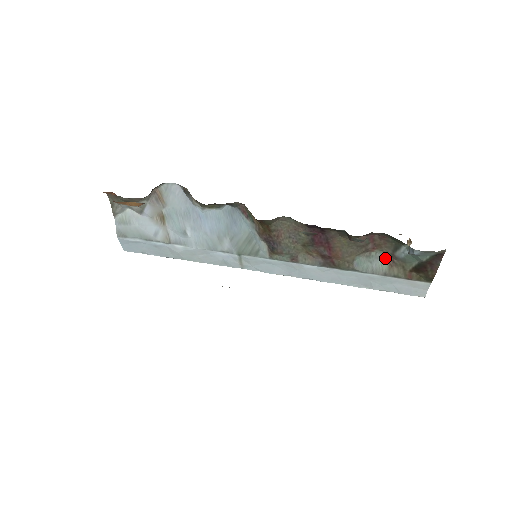
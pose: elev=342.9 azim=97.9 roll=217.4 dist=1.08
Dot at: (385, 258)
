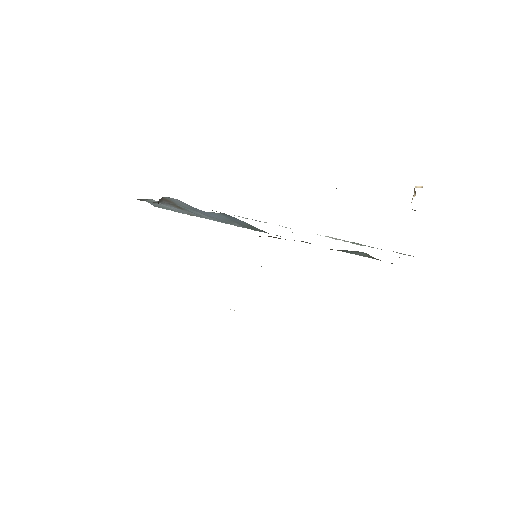
Dot at: (367, 254)
